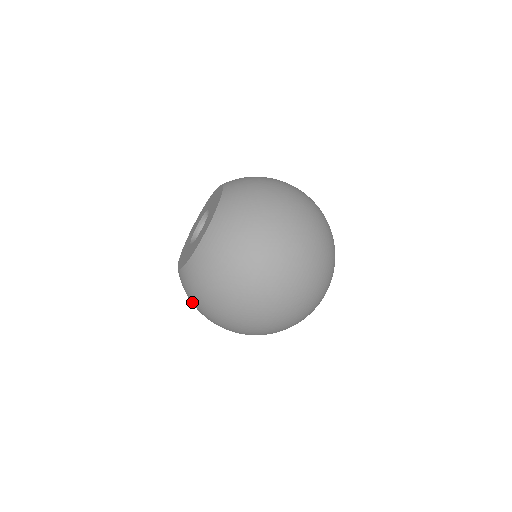
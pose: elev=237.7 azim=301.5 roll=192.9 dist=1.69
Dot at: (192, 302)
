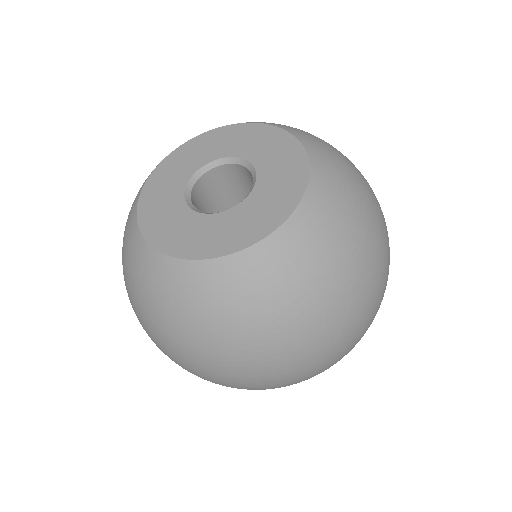
Dot at: (178, 326)
